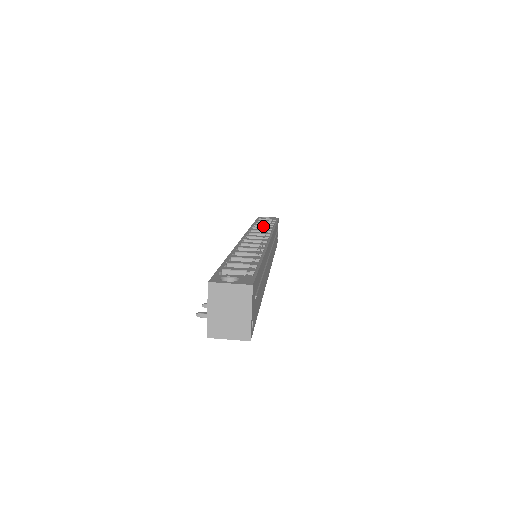
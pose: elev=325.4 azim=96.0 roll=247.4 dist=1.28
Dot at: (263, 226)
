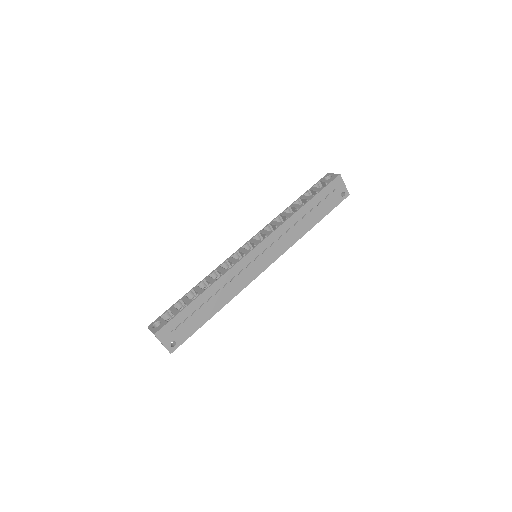
Dot at: (294, 207)
